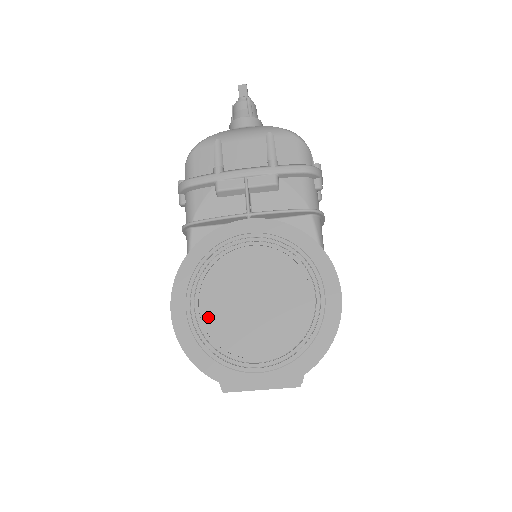
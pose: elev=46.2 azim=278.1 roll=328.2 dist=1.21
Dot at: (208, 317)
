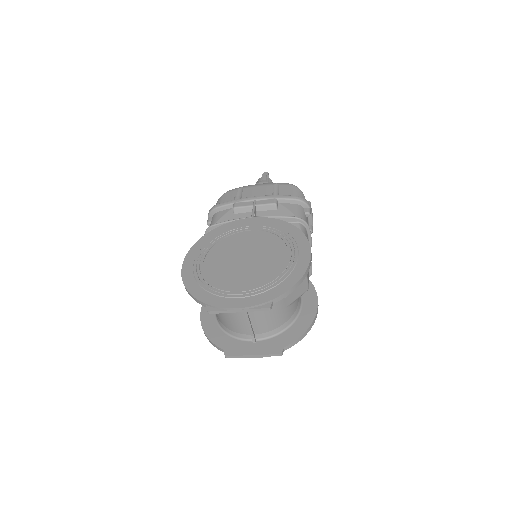
Dot at: (209, 267)
